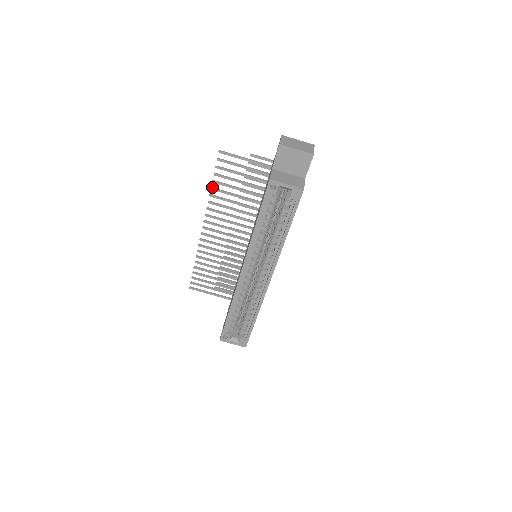
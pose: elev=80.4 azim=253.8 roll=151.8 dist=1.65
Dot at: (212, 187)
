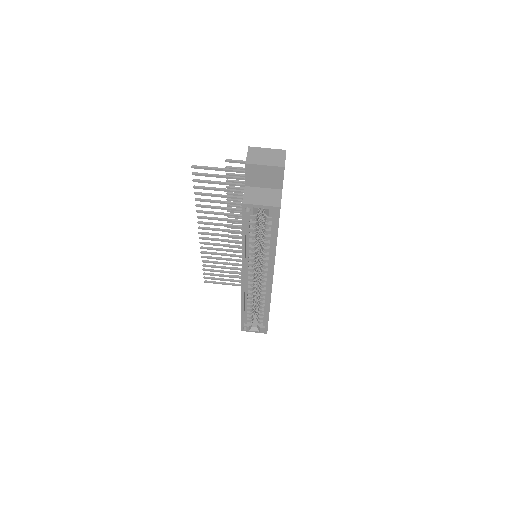
Dot at: (196, 198)
